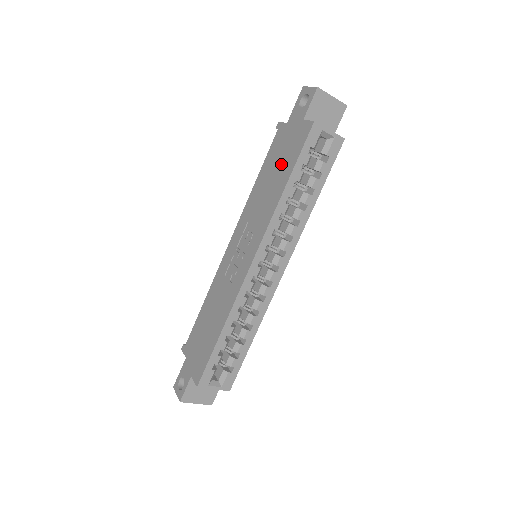
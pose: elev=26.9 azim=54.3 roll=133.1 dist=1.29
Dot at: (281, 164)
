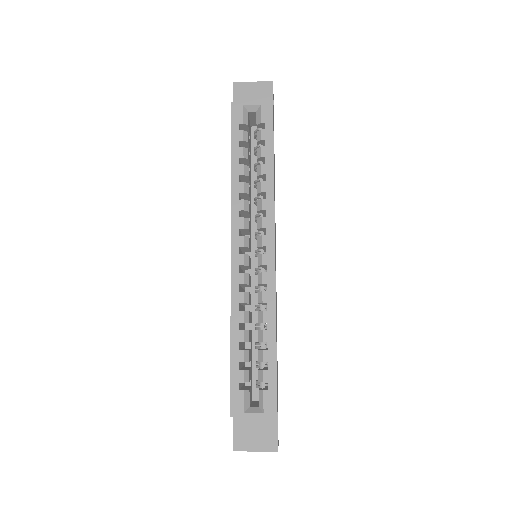
Dot at: occluded
